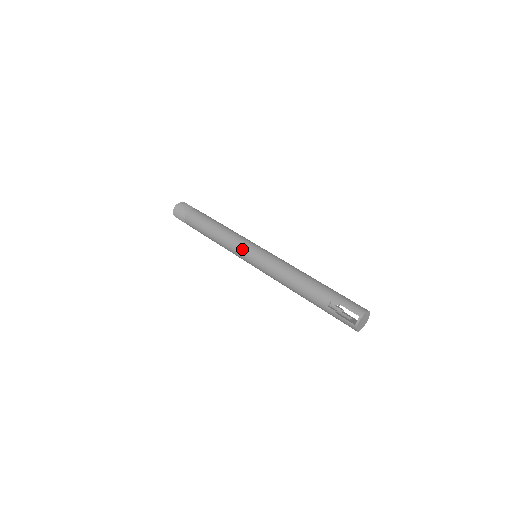
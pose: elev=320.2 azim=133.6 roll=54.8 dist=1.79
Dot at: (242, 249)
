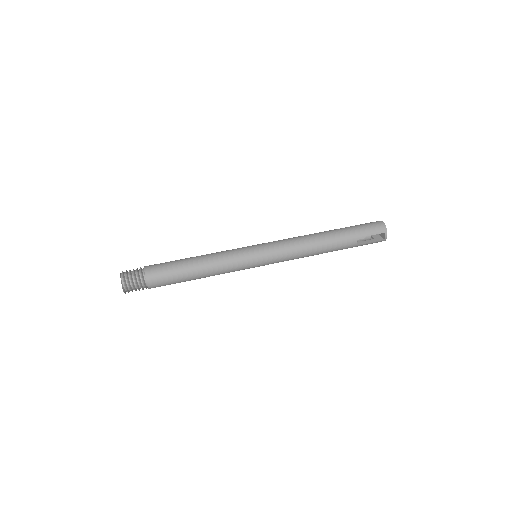
Dot at: (246, 264)
